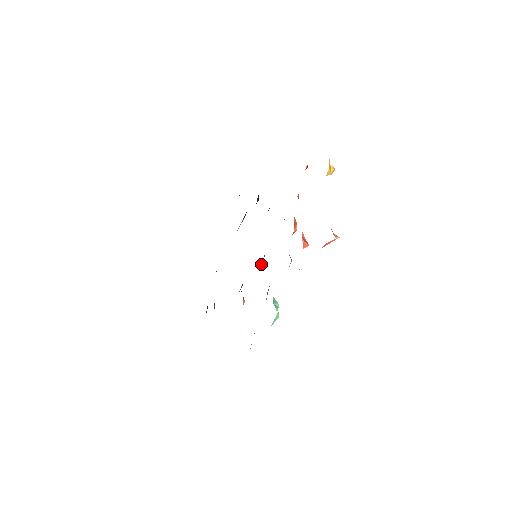
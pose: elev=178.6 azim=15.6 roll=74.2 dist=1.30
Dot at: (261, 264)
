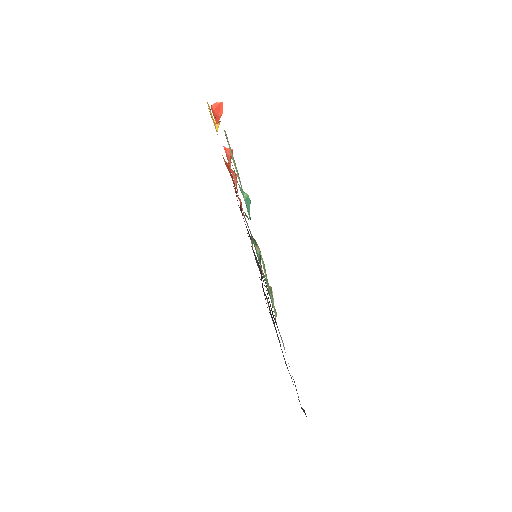
Dot at: (256, 247)
